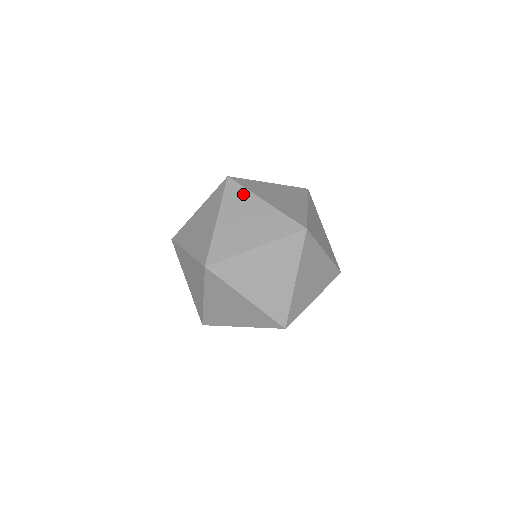
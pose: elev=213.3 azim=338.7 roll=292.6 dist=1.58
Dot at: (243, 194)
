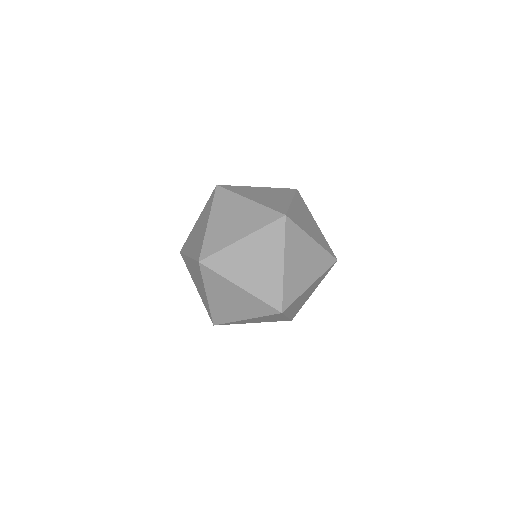
Dot at: (289, 194)
